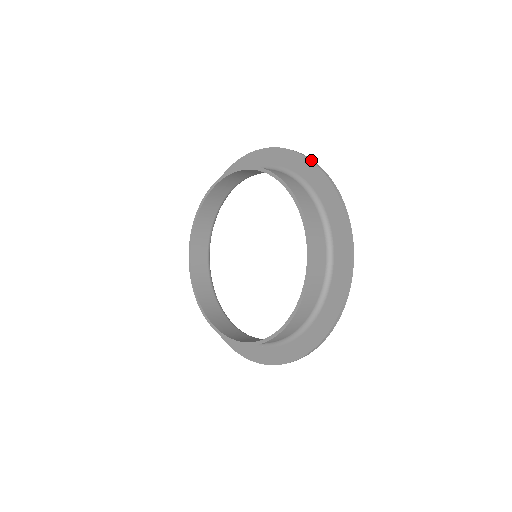
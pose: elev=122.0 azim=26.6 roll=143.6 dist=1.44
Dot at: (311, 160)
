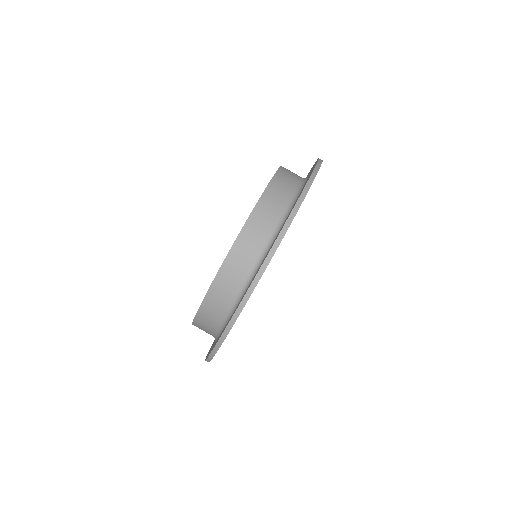
Dot at: (285, 224)
